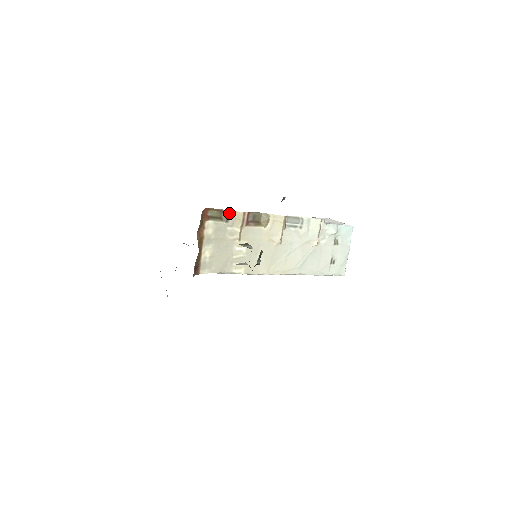
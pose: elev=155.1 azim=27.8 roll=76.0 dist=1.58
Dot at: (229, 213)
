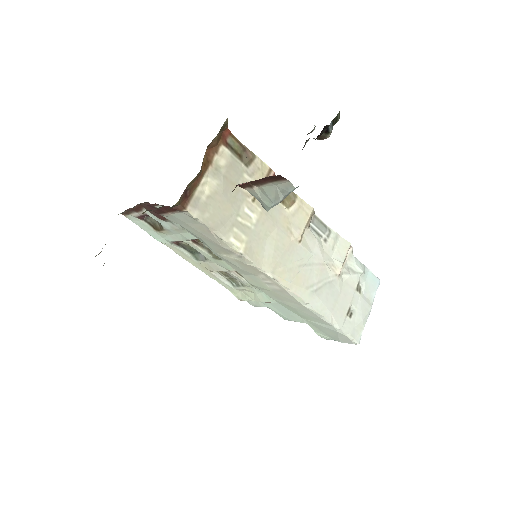
Dot at: (253, 156)
